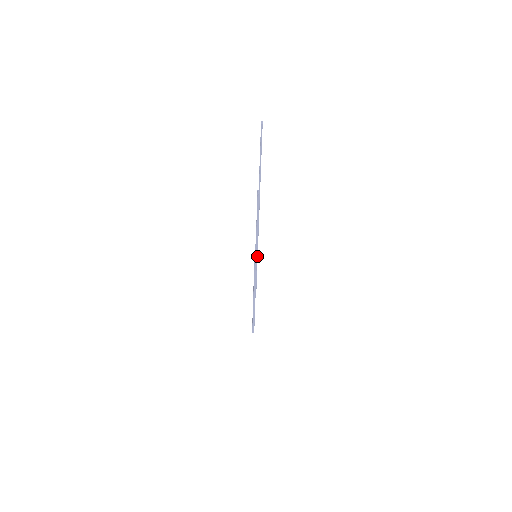
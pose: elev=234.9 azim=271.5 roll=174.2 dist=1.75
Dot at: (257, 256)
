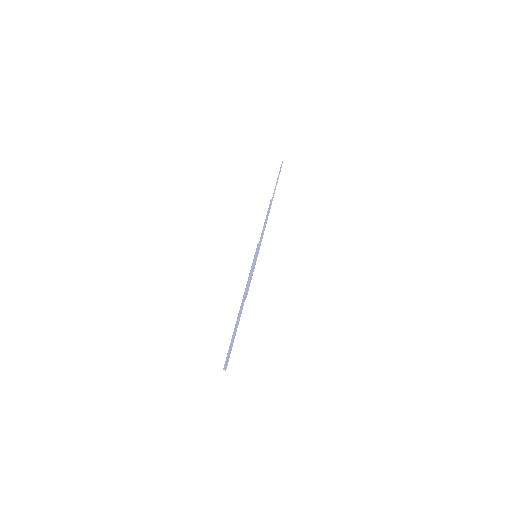
Dot at: (258, 251)
